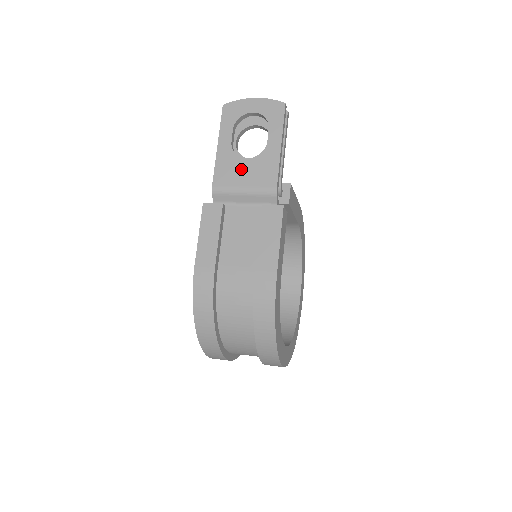
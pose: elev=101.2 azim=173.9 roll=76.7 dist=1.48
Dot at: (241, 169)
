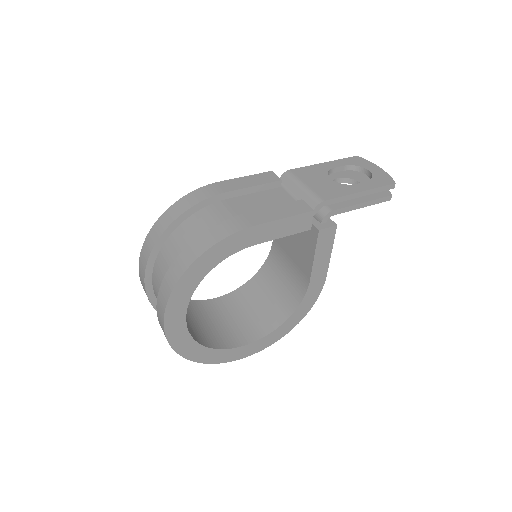
Dot at: (319, 179)
